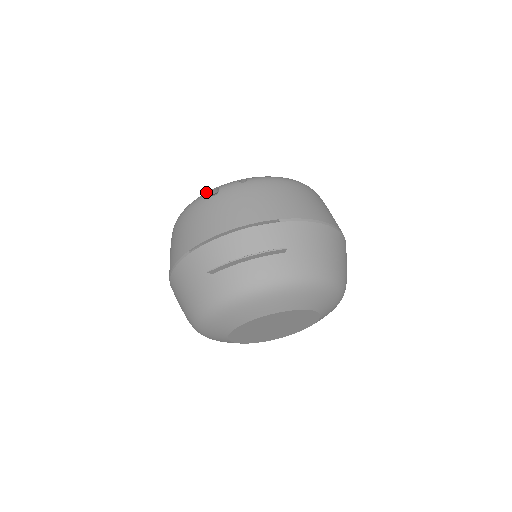
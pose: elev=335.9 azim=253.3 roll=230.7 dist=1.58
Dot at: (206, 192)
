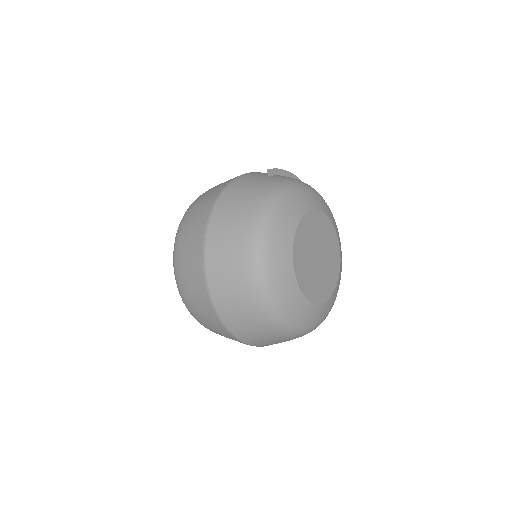
Dot at: occluded
